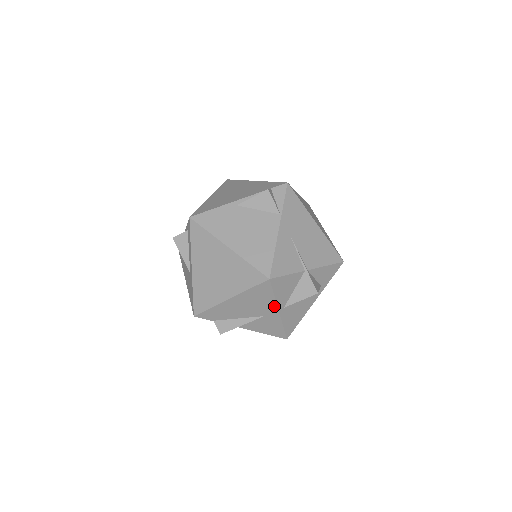
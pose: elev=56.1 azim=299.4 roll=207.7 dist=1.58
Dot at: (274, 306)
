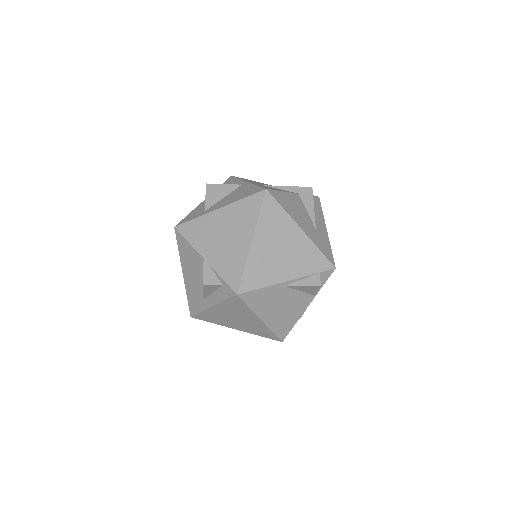
Dot at: occluded
